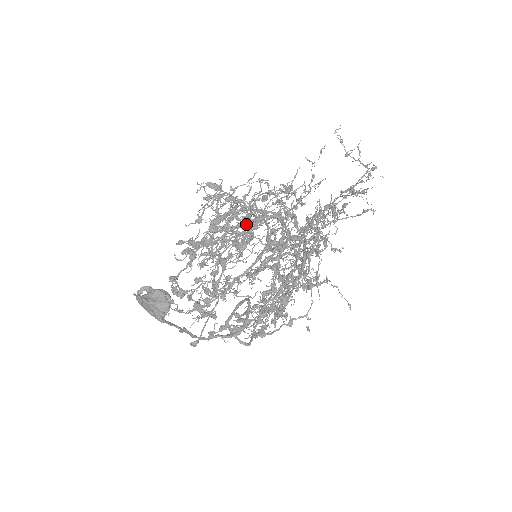
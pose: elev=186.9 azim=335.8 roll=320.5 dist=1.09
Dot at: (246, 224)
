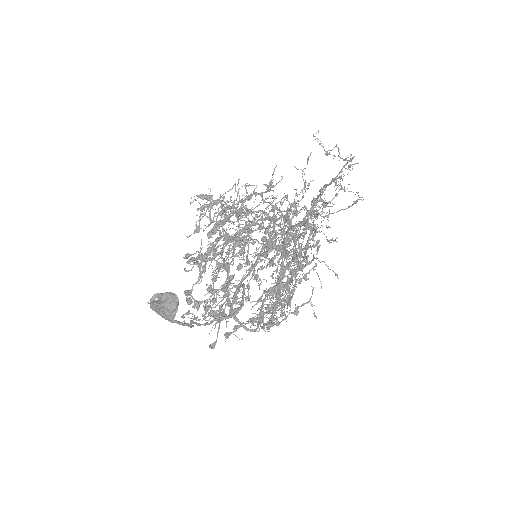
Dot at: (245, 231)
